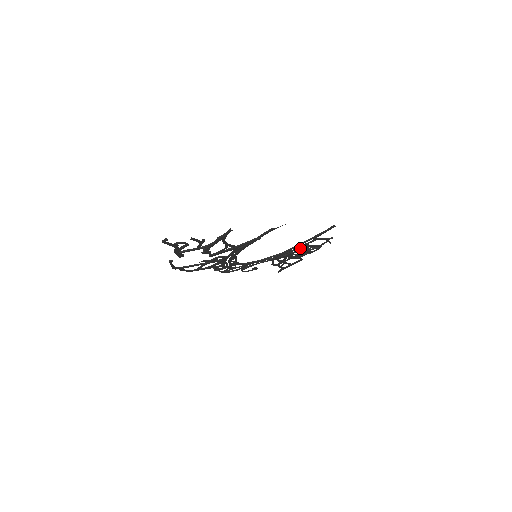
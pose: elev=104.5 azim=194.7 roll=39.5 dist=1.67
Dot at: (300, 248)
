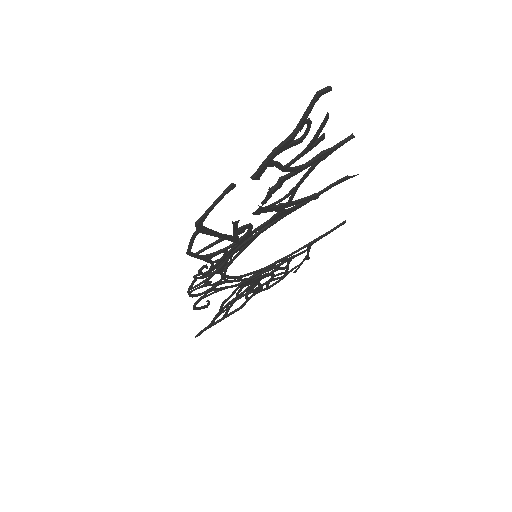
Dot at: (279, 266)
